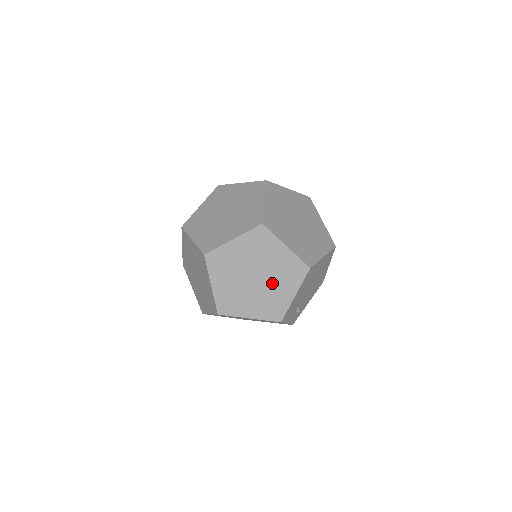
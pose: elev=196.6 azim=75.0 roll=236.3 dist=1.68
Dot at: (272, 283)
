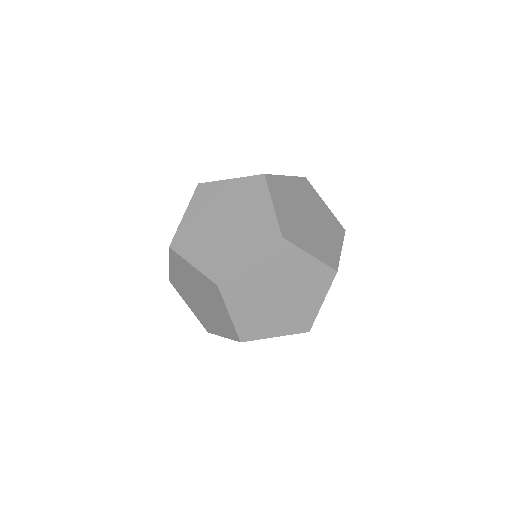
Dot at: (322, 229)
